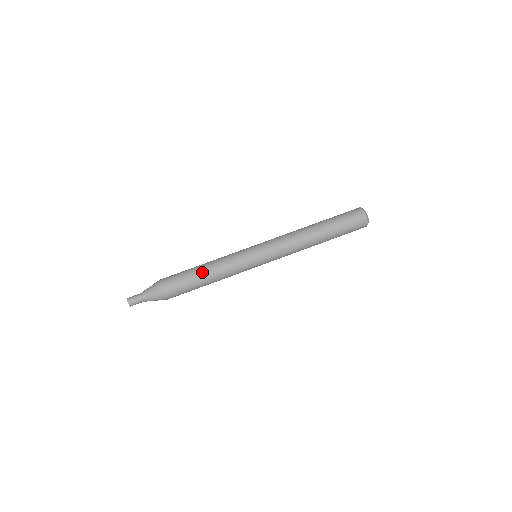
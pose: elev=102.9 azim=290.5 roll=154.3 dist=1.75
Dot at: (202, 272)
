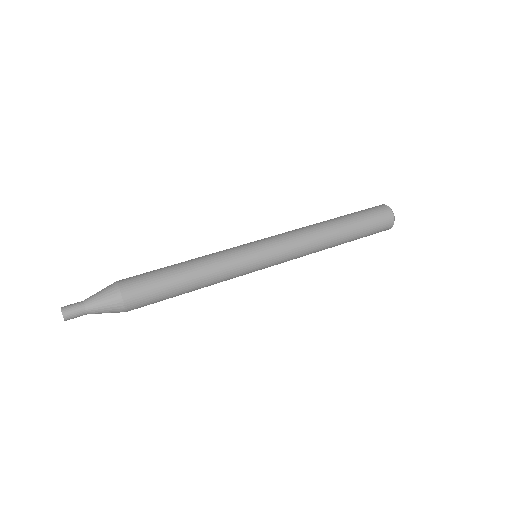
Dot at: (178, 263)
